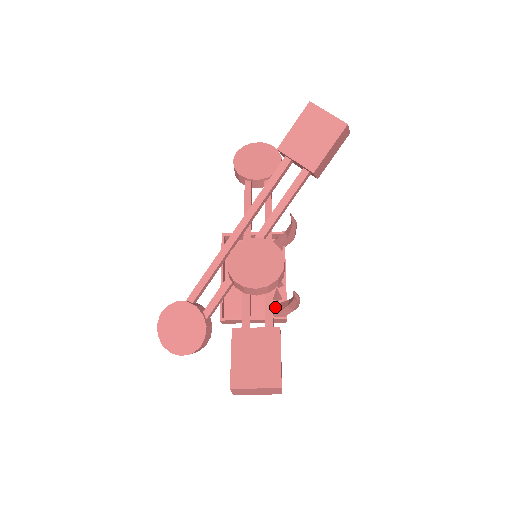
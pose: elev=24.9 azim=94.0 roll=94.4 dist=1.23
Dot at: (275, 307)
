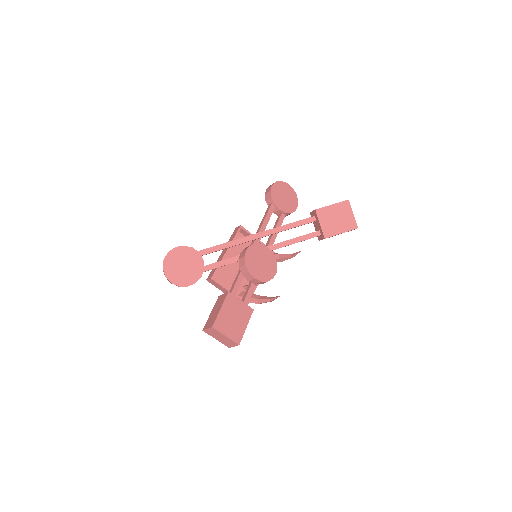
Dot at: (243, 292)
